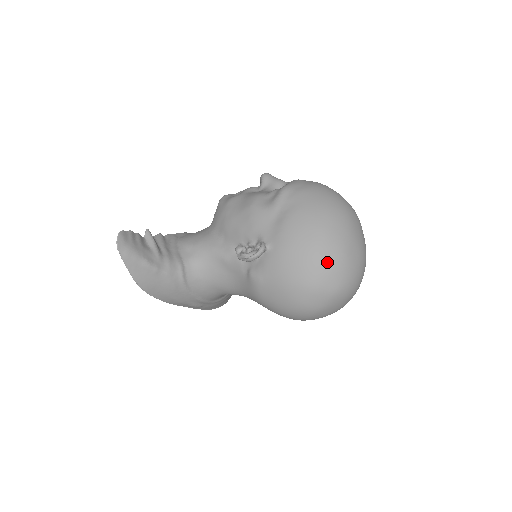
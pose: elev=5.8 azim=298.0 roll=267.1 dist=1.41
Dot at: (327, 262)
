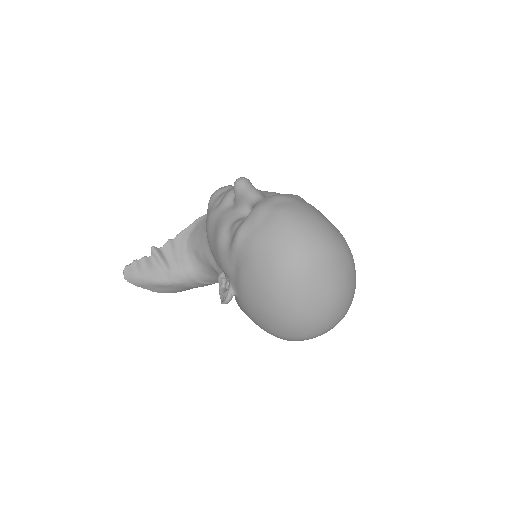
Dot at: (283, 323)
